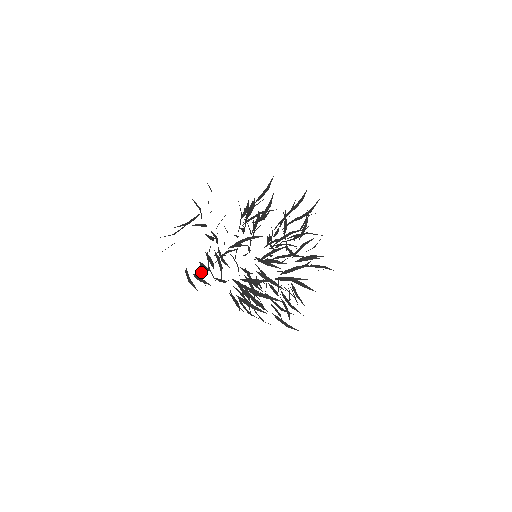
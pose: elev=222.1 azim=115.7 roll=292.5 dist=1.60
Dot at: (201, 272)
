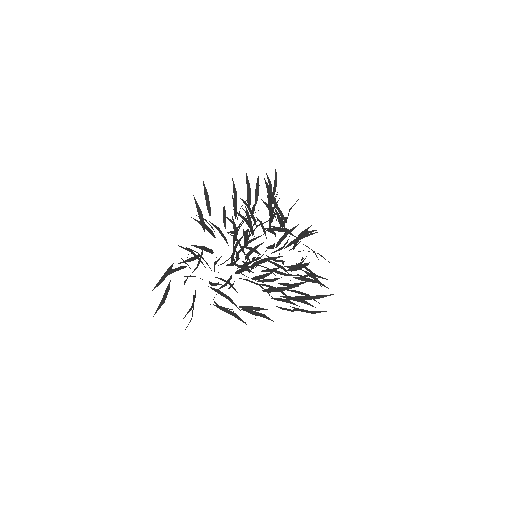
Dot at: (215, 303)
